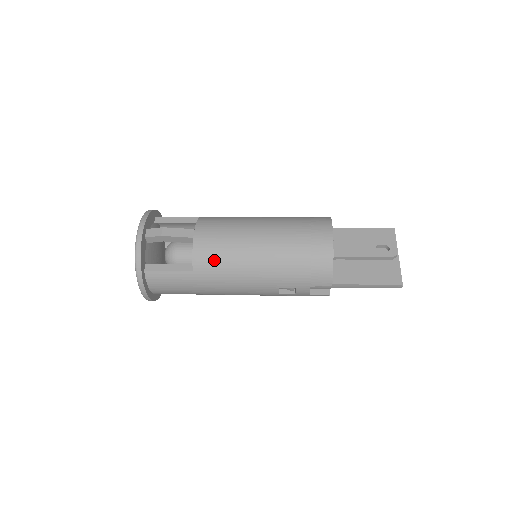
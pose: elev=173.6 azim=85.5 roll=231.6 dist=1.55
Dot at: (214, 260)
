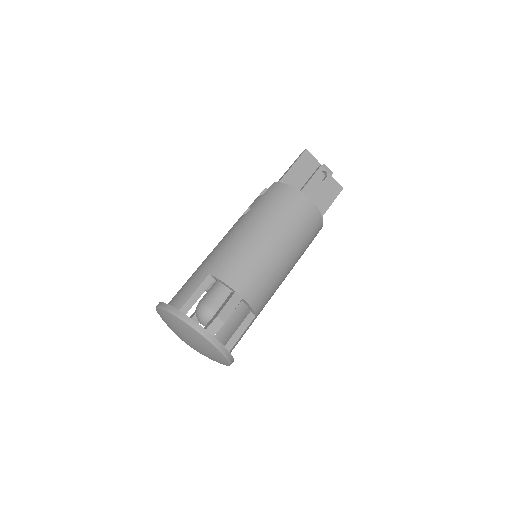
Dot at: (265, 295)
